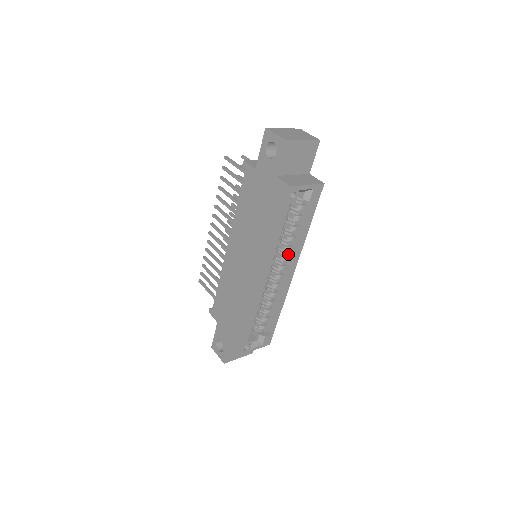
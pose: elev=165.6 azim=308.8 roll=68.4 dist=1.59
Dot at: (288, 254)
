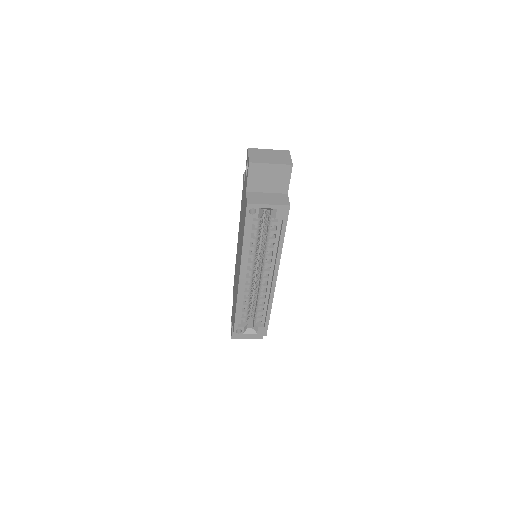
Dot at: (271, 261)
